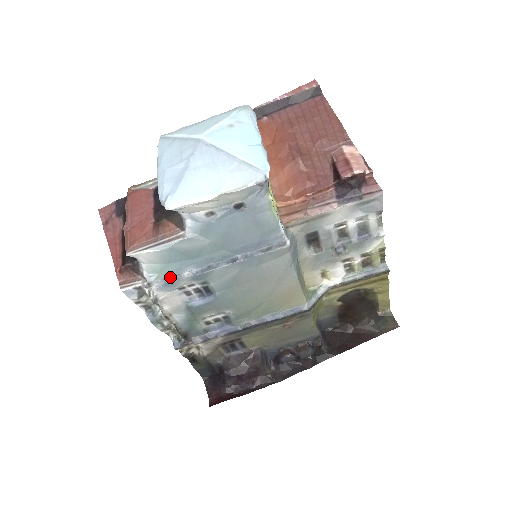
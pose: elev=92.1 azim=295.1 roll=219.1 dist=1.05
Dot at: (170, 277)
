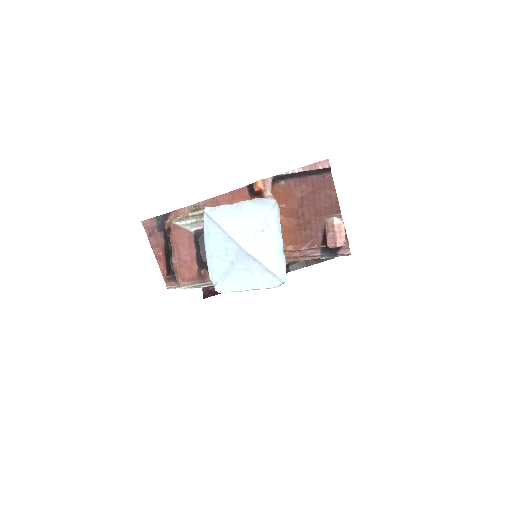
Dot at: occluded
